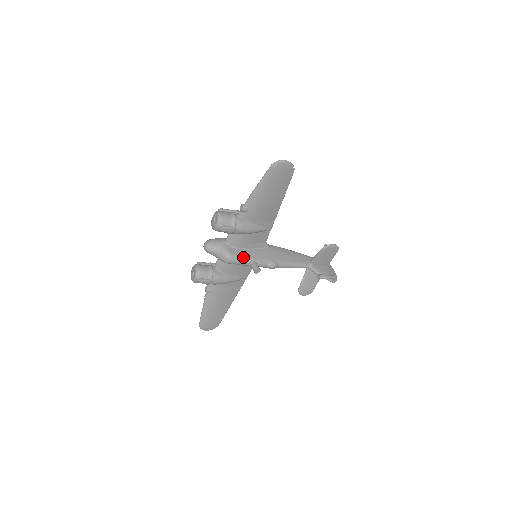
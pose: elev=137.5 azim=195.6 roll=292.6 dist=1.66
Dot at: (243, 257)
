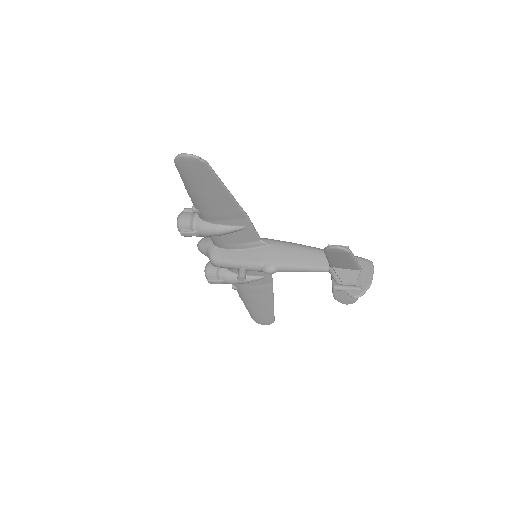
Dot at: (228, 261)
